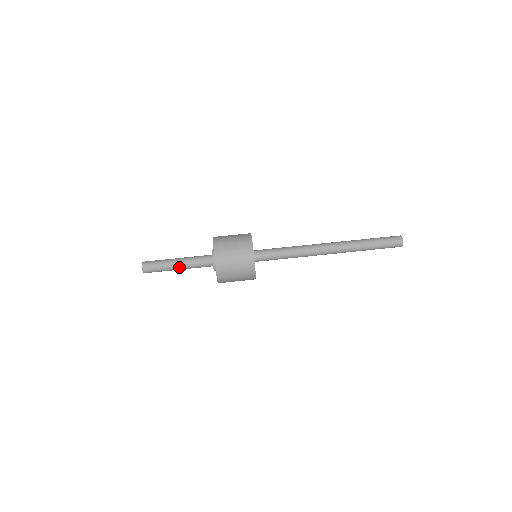
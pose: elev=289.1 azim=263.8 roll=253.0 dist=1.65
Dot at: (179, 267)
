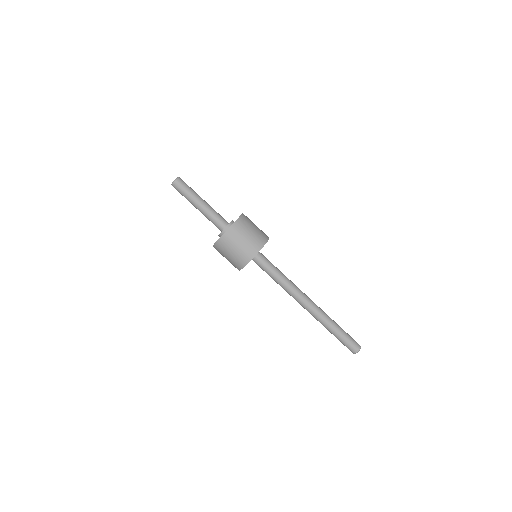
Dot at: (198, 209)
